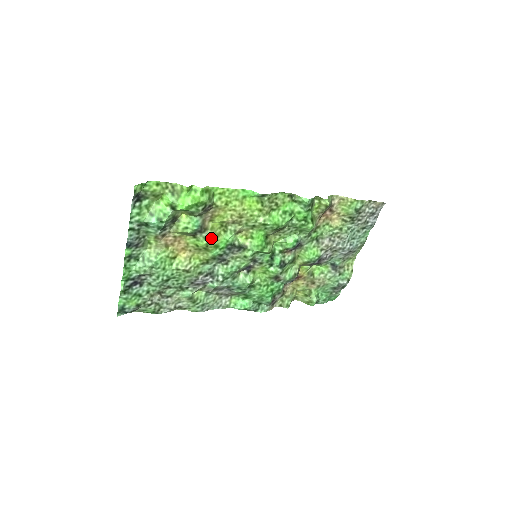
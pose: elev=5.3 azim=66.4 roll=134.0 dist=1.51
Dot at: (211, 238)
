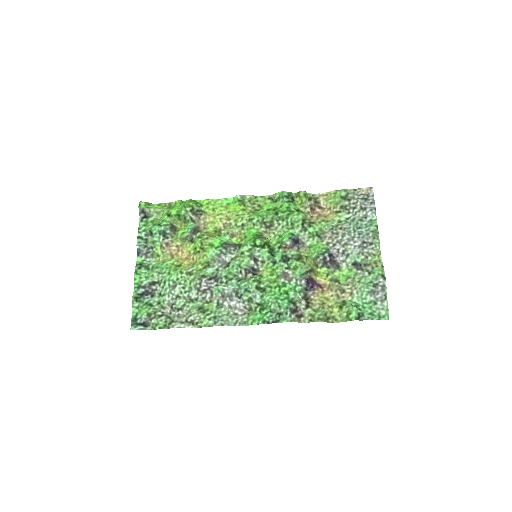
Dot at: (205, 237)
